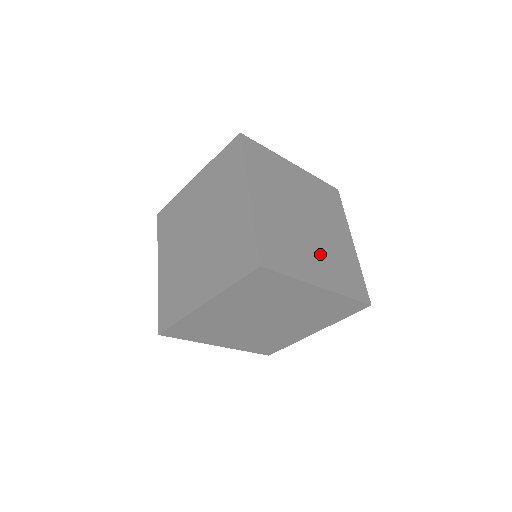
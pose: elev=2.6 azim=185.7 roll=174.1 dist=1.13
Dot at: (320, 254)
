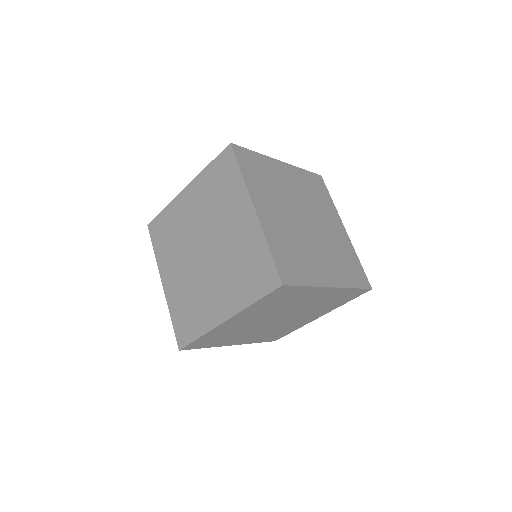
Dot at: (260, 332)
